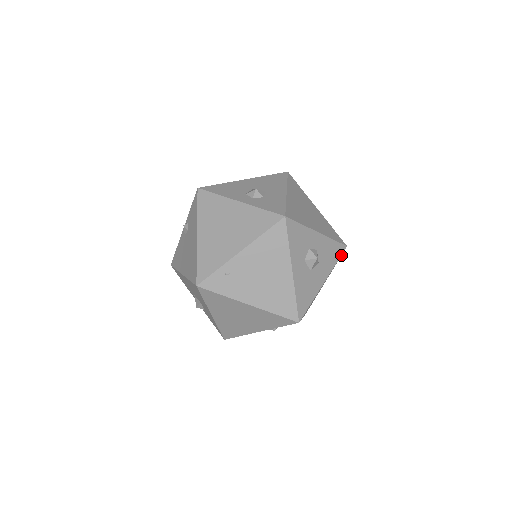
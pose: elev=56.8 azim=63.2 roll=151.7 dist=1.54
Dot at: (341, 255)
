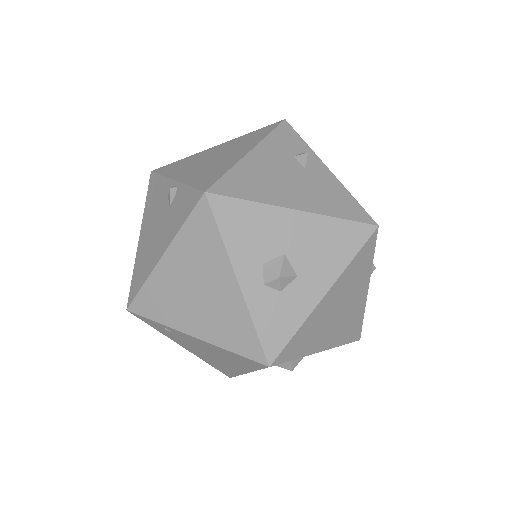
Dot at: occluded
